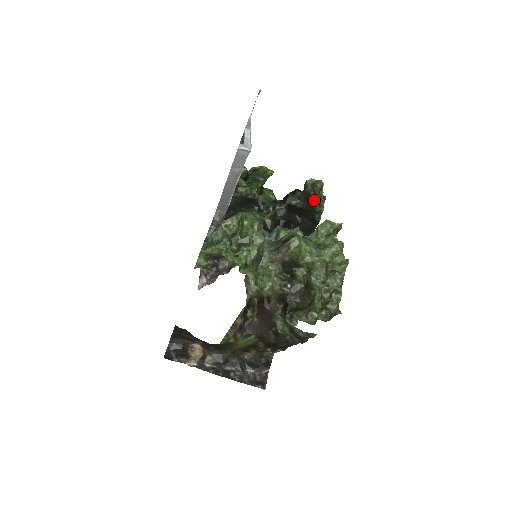
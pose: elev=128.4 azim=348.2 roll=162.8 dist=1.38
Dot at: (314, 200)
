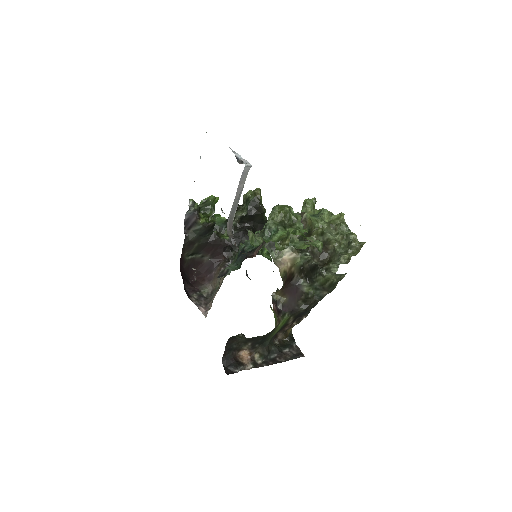
Dot at: (261, 204)
